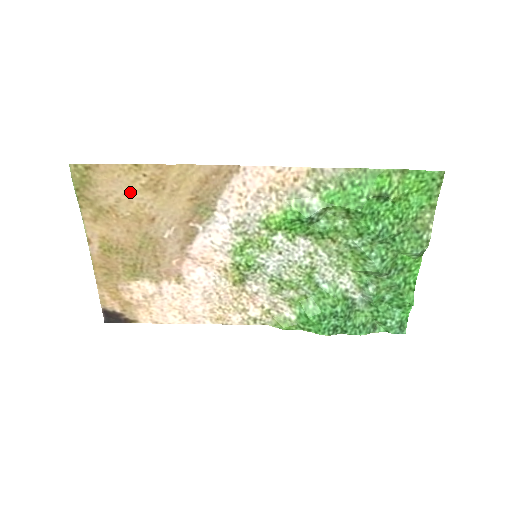
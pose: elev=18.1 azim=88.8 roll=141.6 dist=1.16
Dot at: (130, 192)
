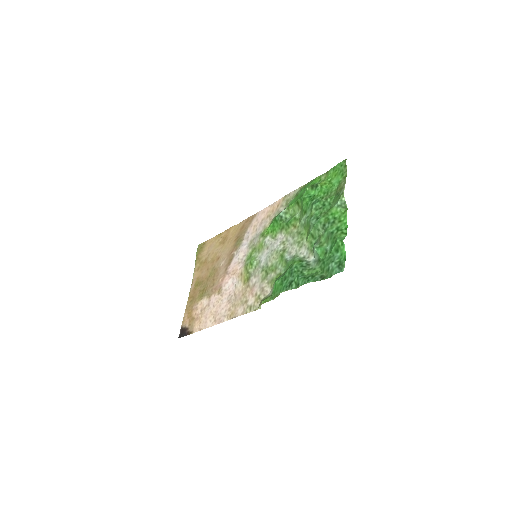
Dot at: (214, 248)
